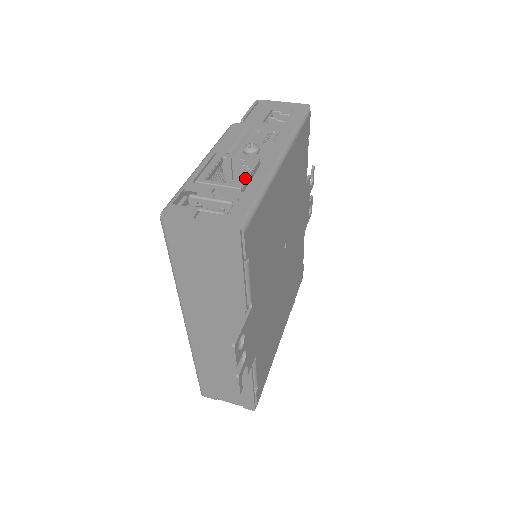
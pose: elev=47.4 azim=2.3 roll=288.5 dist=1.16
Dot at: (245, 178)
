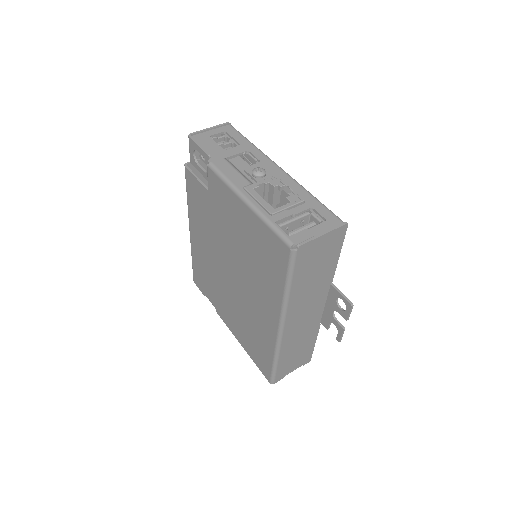
Dot at: (294, 193)
